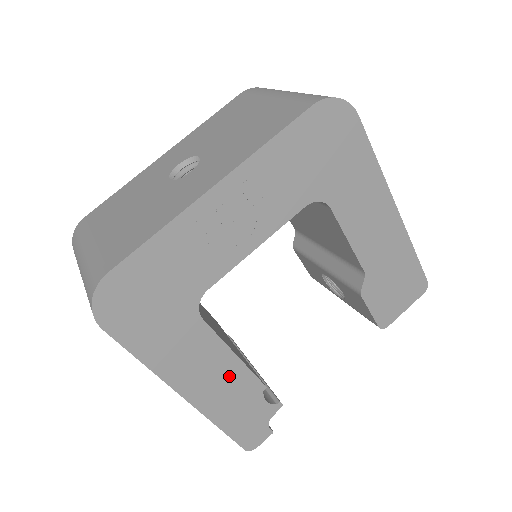
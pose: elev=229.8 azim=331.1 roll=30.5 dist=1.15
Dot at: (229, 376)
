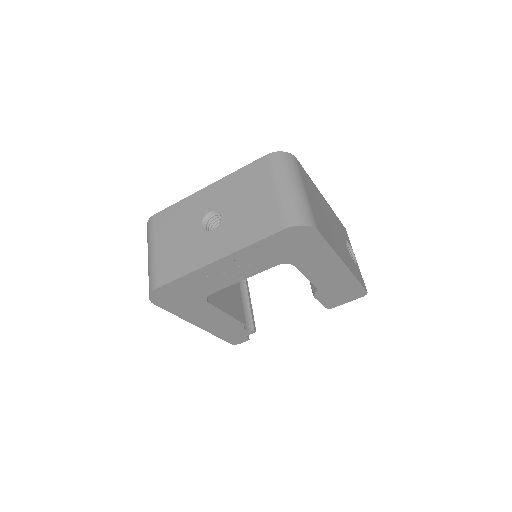
Dot at: (223, 321)
